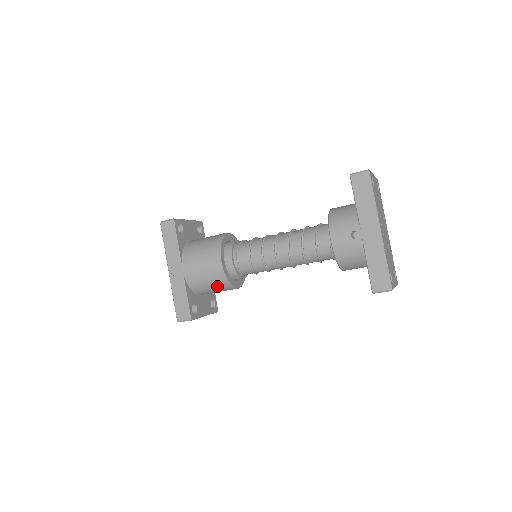
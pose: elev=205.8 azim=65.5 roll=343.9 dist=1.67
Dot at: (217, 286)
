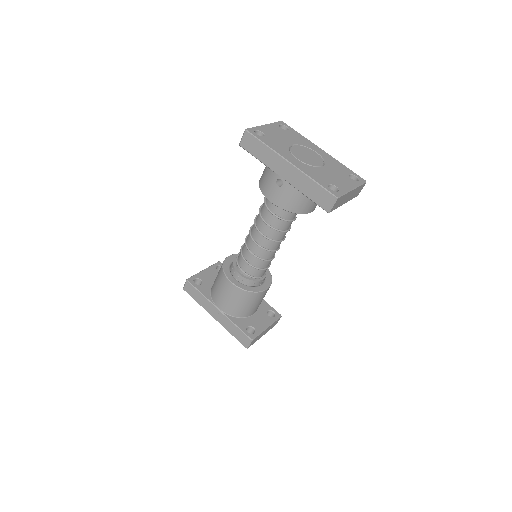
Dot at: (248, 301)
